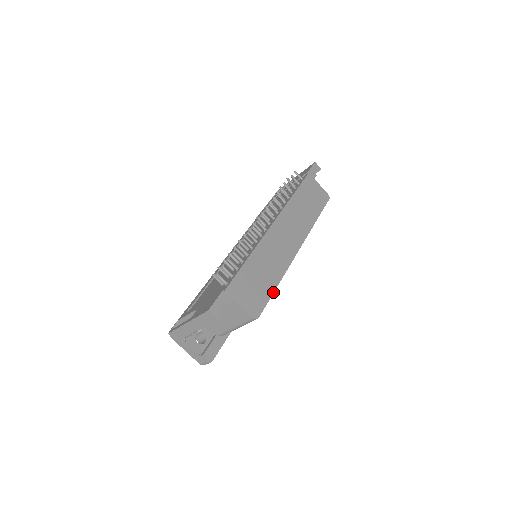
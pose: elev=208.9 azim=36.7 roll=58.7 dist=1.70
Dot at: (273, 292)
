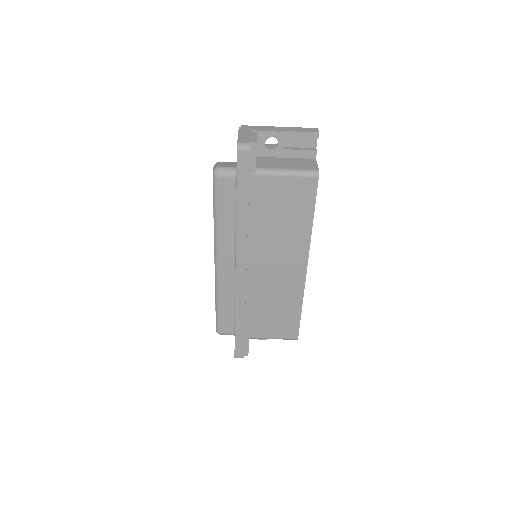
Dot at: (314, 210)
